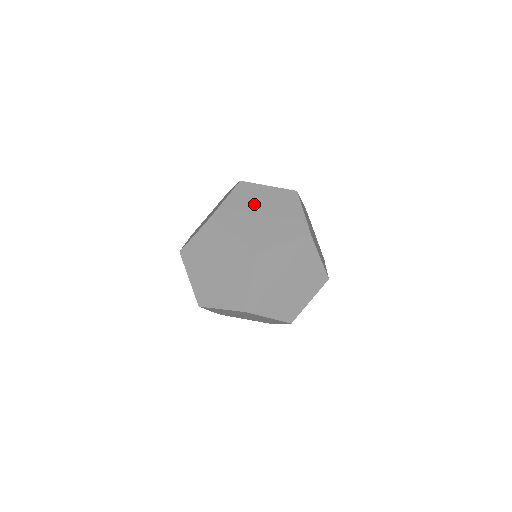
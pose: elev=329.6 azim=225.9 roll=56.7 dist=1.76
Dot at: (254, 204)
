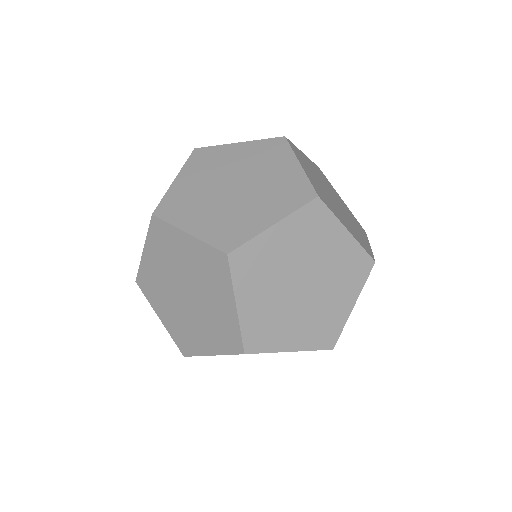
Dot at: (218, 176)
